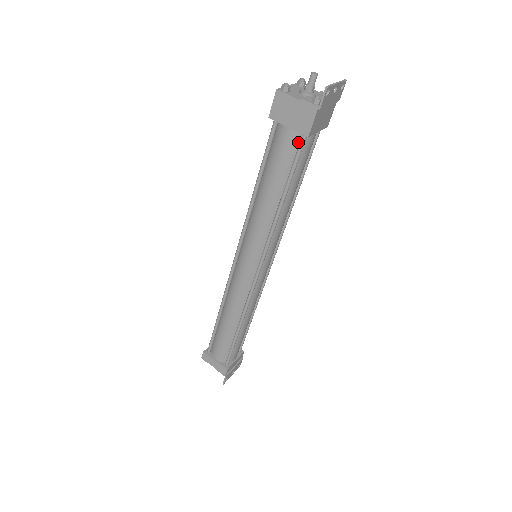
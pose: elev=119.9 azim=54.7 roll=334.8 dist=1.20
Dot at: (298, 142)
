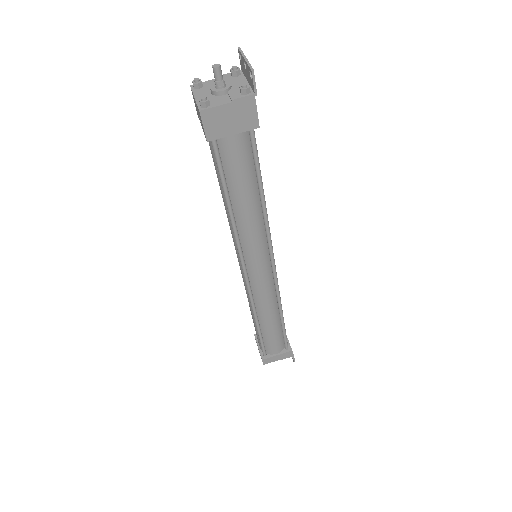
Dot at: (247, 139)
